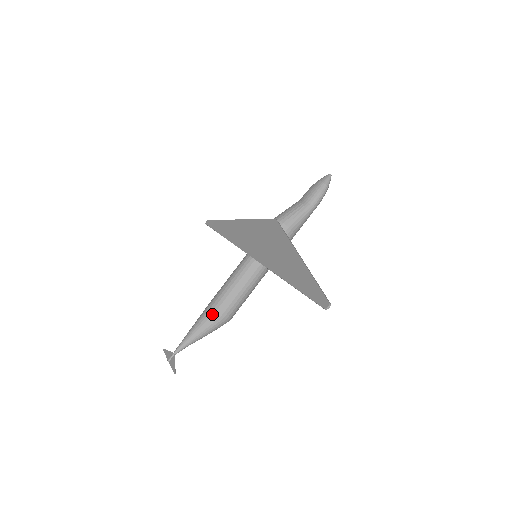
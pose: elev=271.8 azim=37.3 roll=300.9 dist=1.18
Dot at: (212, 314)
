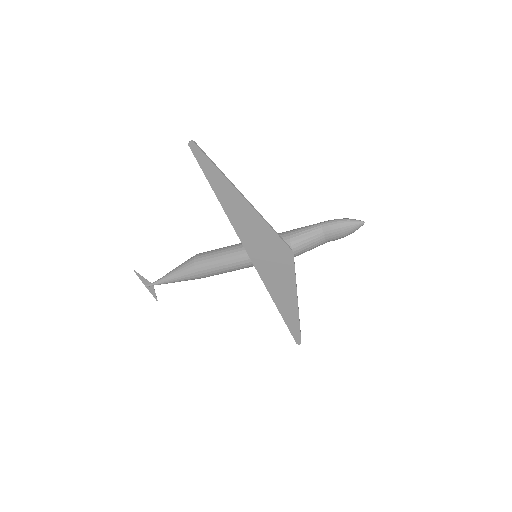
Dot at: occluded
